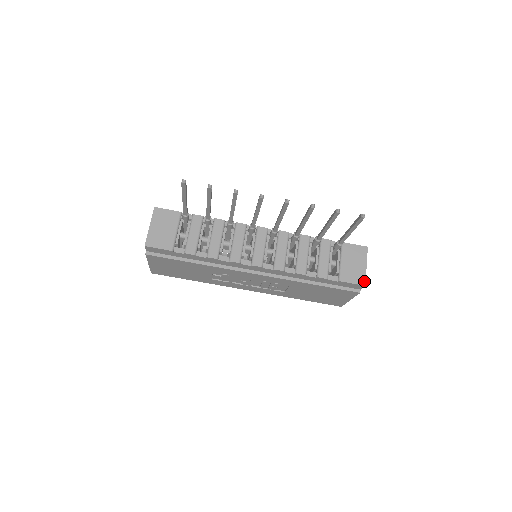
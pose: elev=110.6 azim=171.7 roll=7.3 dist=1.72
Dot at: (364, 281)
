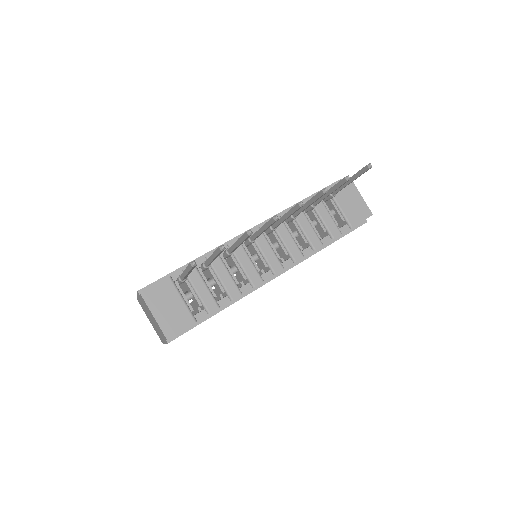
Dot at: (369, 211)
